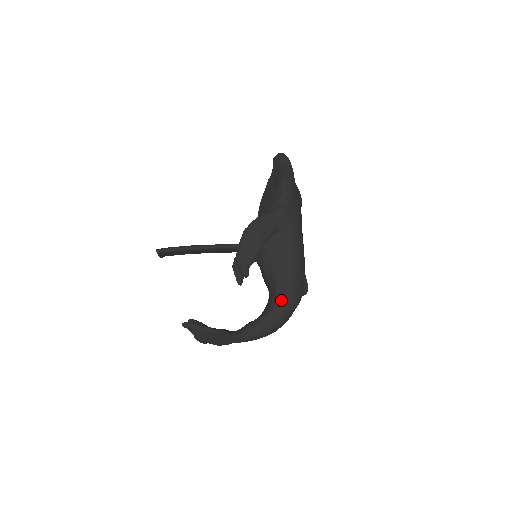
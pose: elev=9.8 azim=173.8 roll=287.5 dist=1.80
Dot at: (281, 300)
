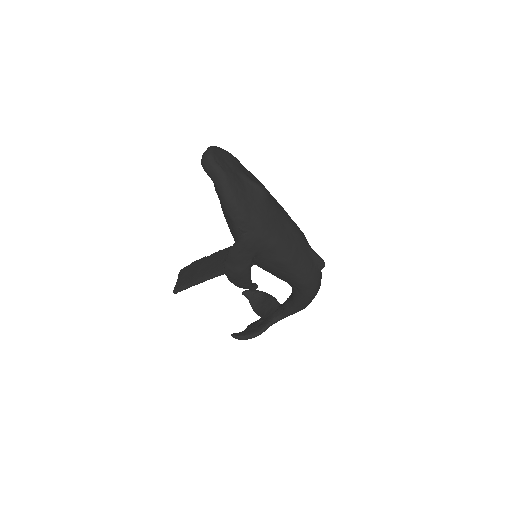
Dot at: (299, 293)
